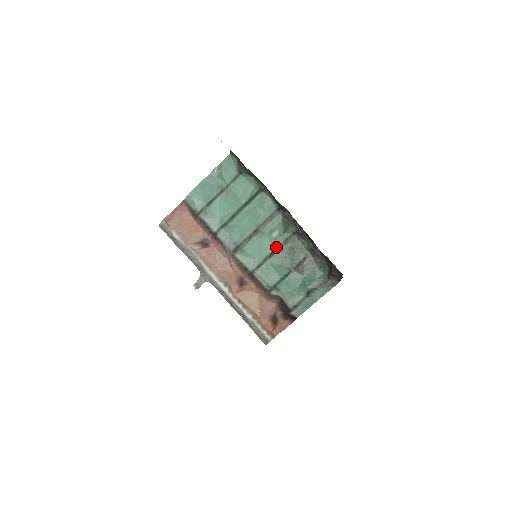
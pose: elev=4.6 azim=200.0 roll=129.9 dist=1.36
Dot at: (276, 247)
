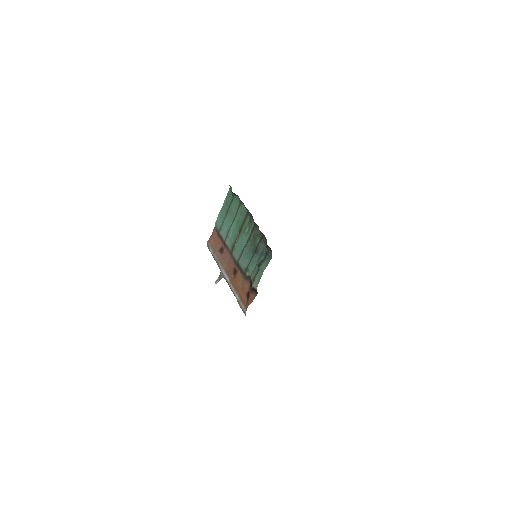
Dot at: (248, 239)
